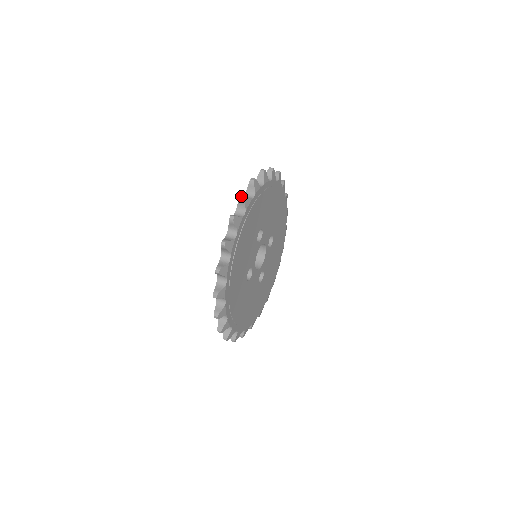
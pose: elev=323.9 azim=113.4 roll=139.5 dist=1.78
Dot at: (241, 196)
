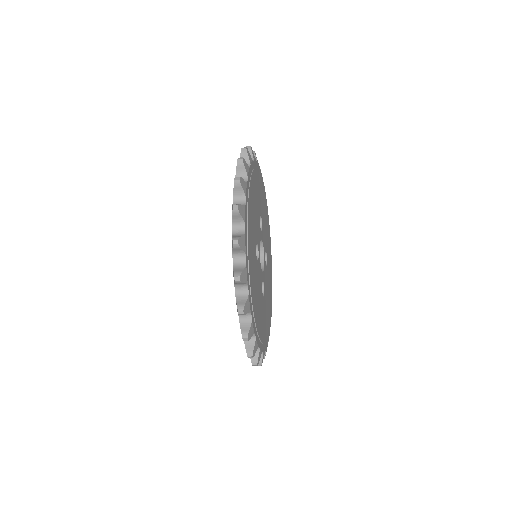
Dot at: (248, 146)
